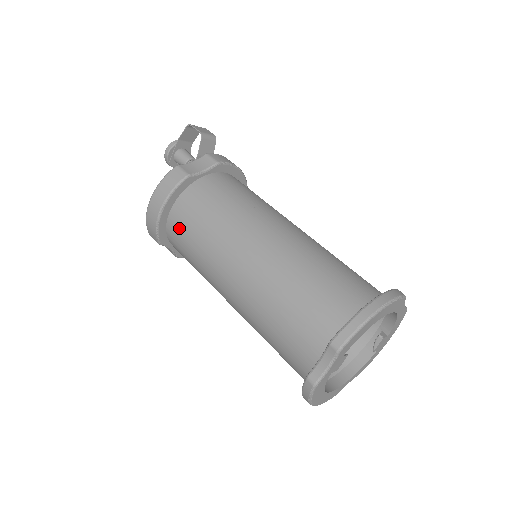
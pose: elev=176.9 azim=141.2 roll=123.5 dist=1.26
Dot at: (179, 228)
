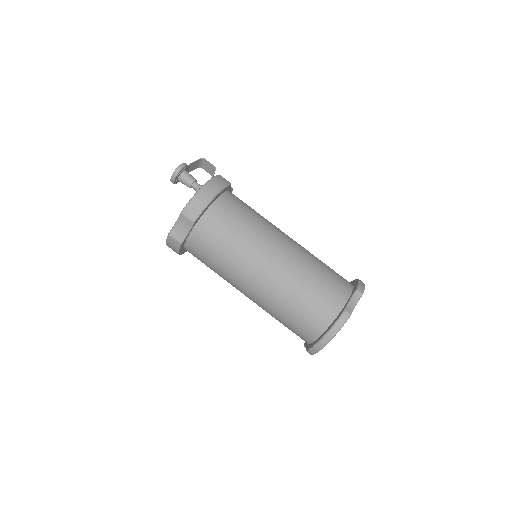
Dot at: (224, 213)
